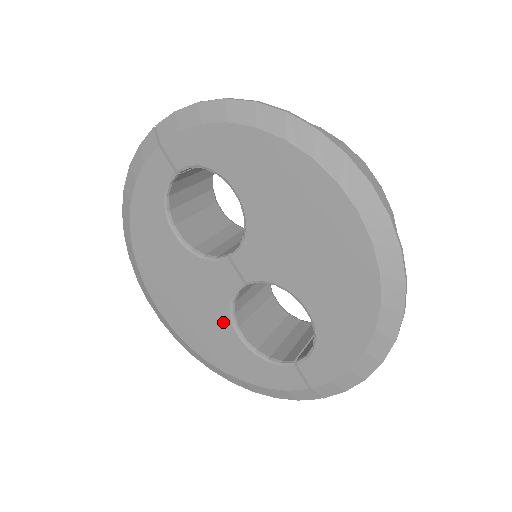
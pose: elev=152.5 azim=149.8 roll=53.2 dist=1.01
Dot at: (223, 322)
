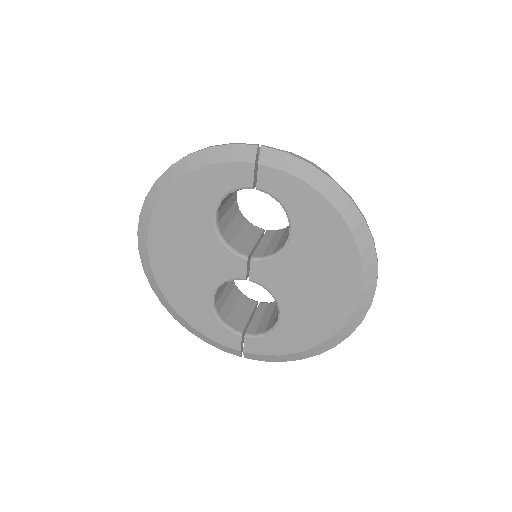
Dot at: (206, 288)
